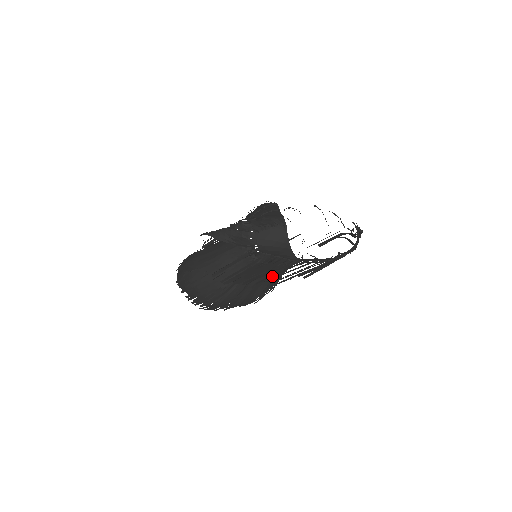
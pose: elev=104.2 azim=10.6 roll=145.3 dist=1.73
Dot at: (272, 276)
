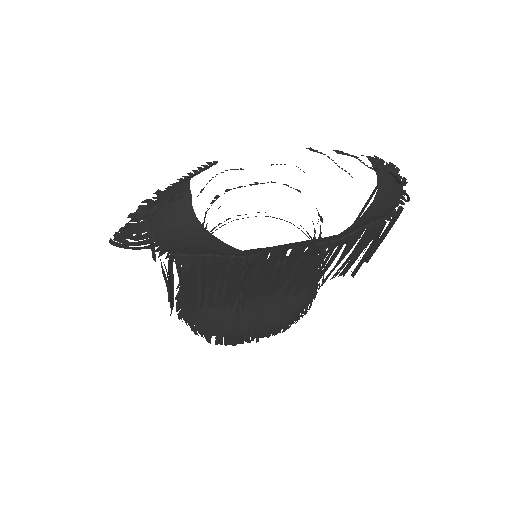
Dot at: occluded
